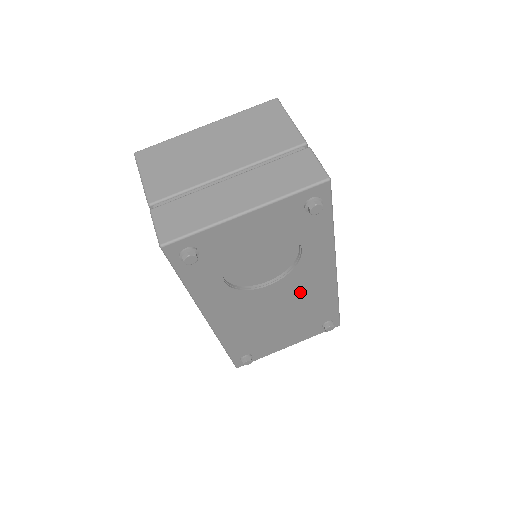
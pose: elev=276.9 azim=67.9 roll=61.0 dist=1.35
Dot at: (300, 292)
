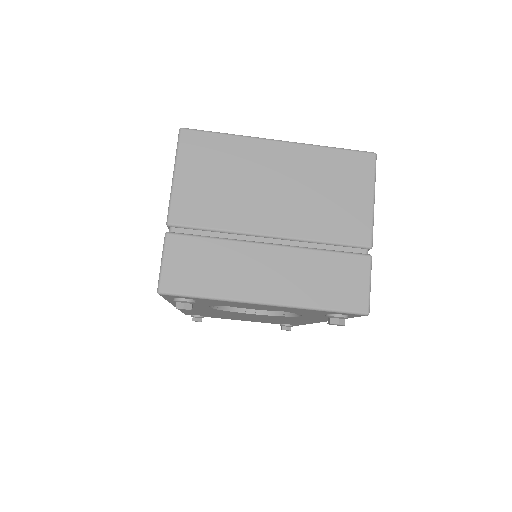
Dot at: (277, 318)
